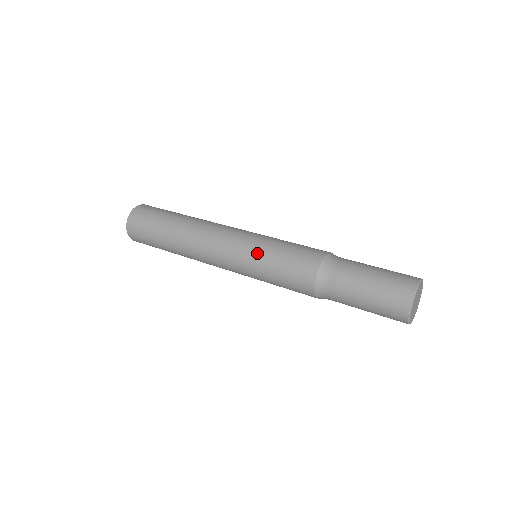
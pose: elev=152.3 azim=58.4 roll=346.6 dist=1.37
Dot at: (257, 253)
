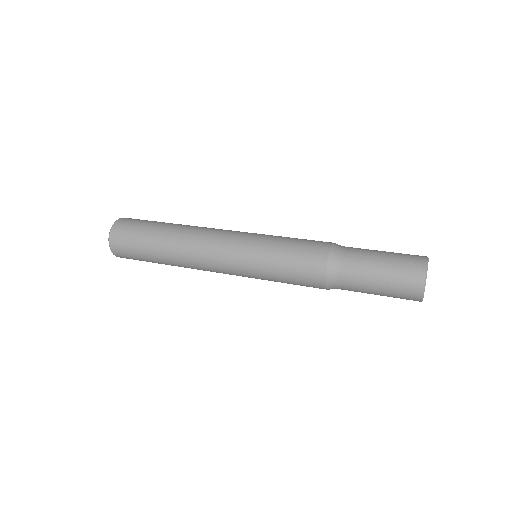
Dot at: (260, 259)
